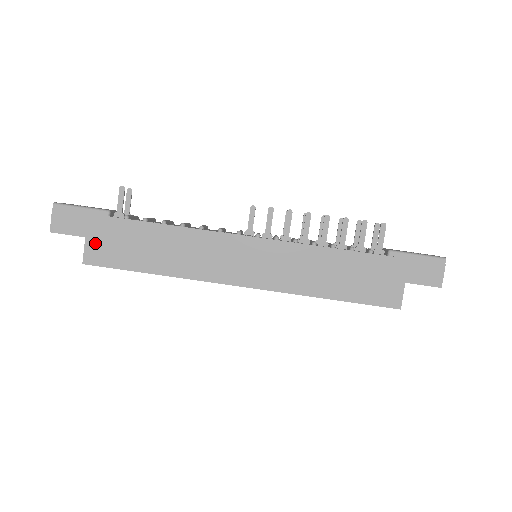
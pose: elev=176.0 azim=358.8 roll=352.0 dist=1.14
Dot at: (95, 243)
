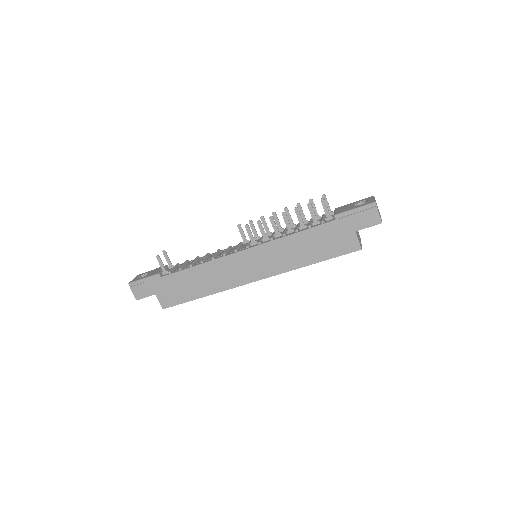
Dot at: (162, 295)
